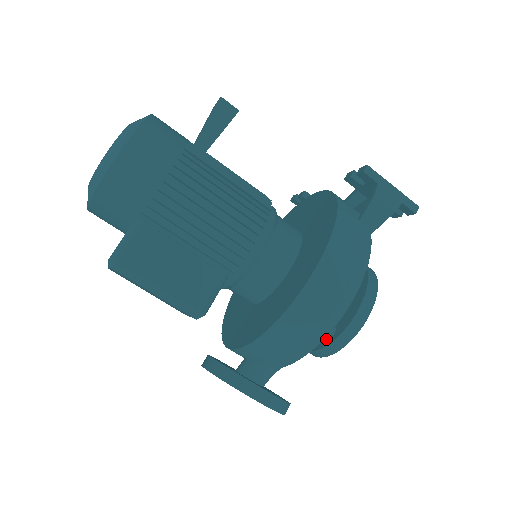
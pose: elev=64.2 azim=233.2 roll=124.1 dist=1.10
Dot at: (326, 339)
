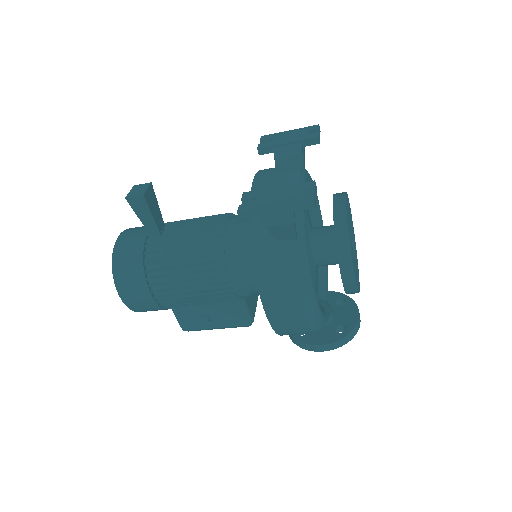
Dot at: occluded
